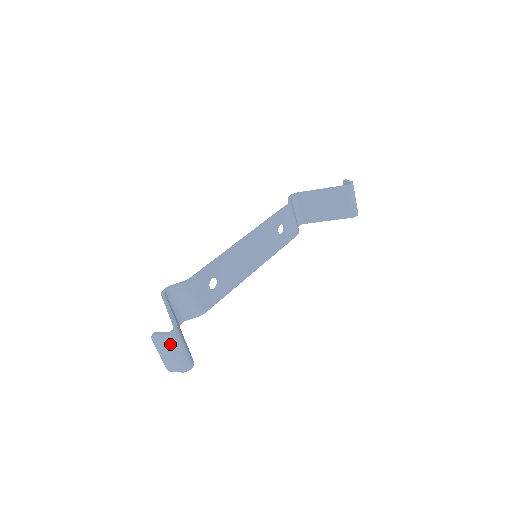
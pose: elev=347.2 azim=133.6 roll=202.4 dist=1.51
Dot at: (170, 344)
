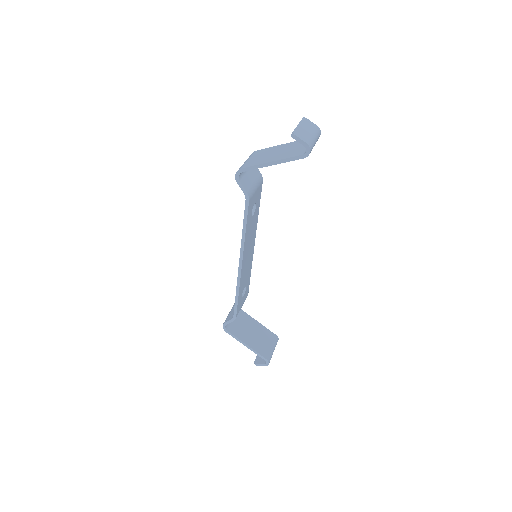
Dot at: occluded
